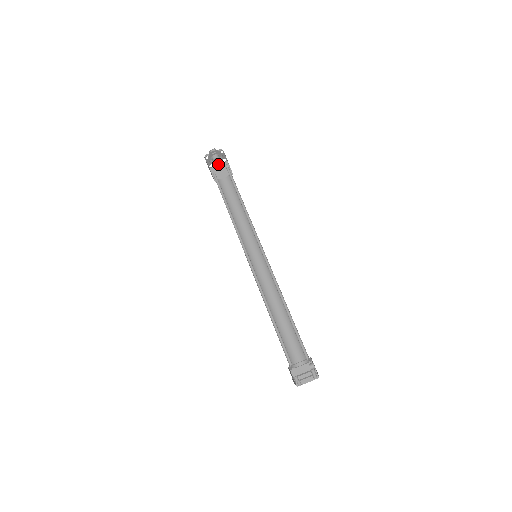
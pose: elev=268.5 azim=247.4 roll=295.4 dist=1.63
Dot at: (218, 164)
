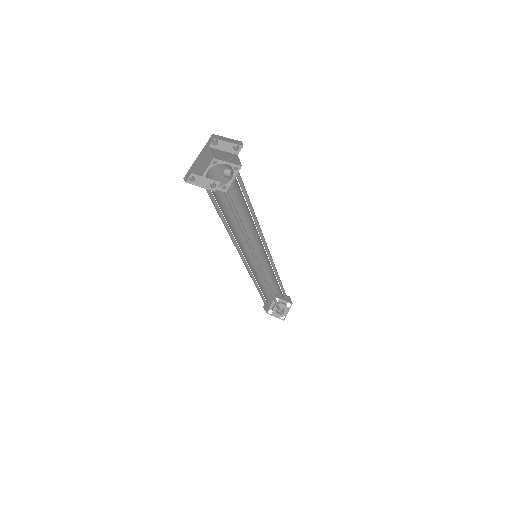
Dot at: occluded
